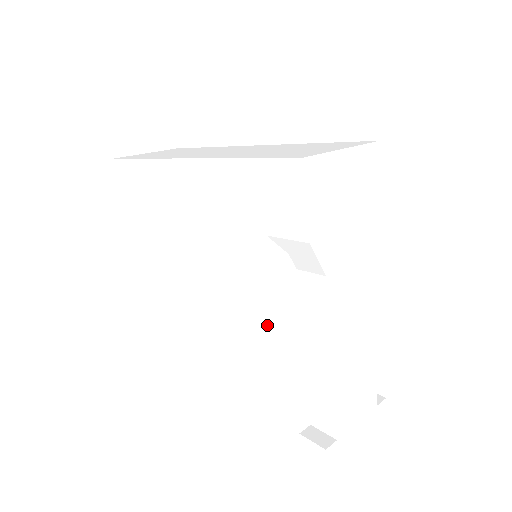
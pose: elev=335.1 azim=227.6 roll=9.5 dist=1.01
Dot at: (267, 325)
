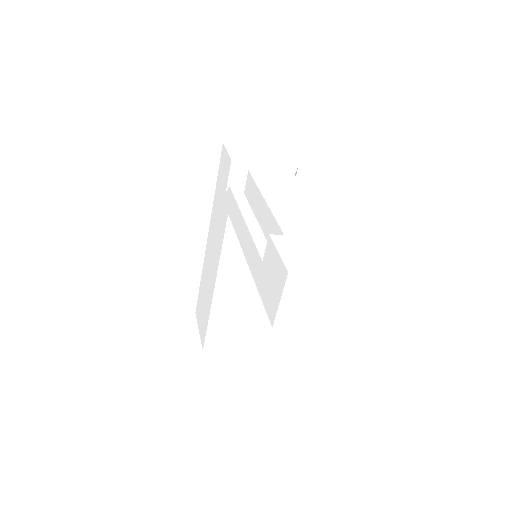
Dot at: (237, 232)
